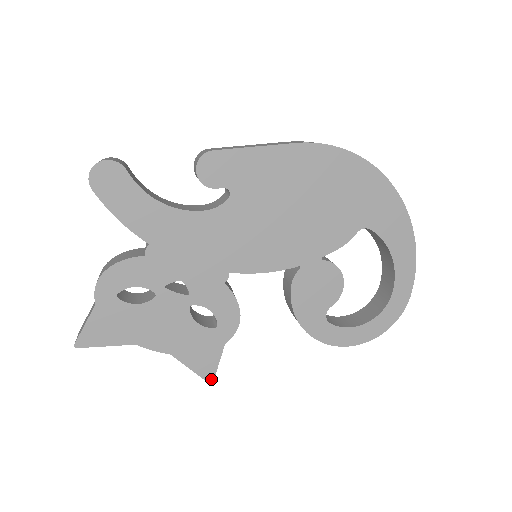
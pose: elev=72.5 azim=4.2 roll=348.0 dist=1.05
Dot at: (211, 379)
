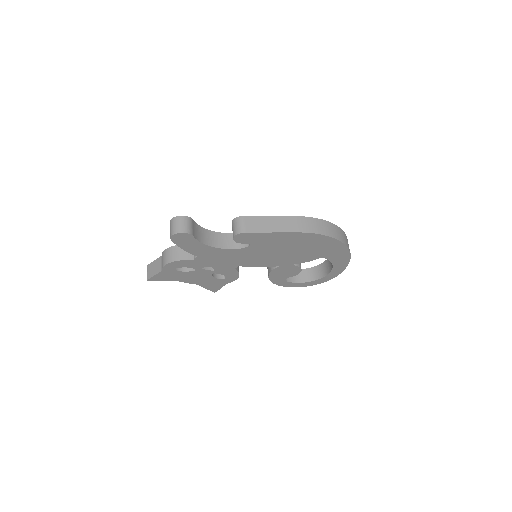
Dot at: (215, 291)
